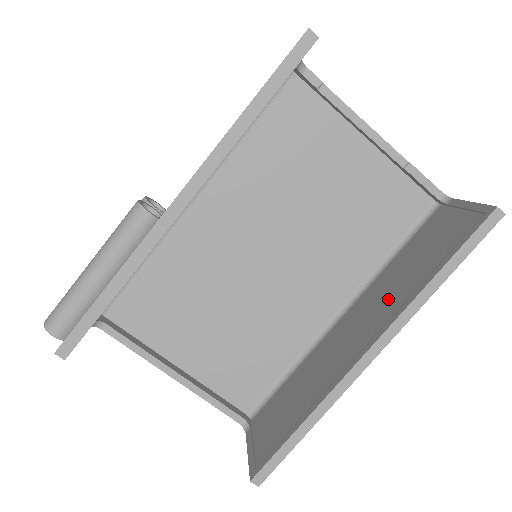
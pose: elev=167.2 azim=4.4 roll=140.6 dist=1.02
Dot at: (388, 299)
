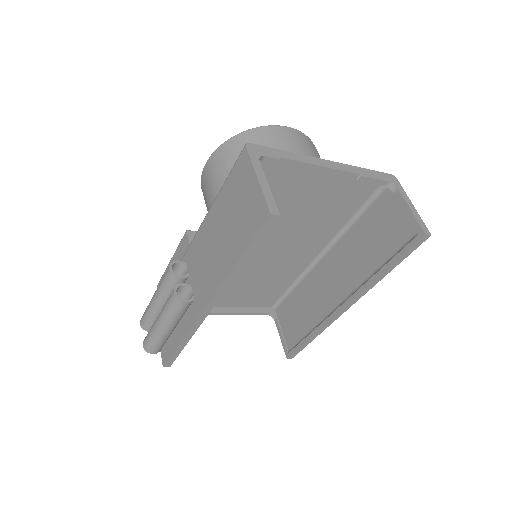
Dot at: (354, 267)
